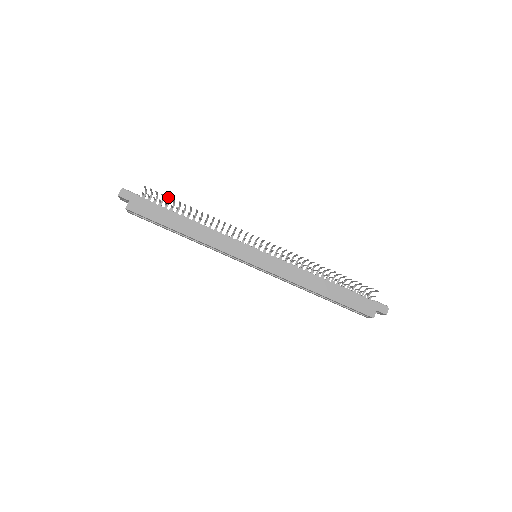
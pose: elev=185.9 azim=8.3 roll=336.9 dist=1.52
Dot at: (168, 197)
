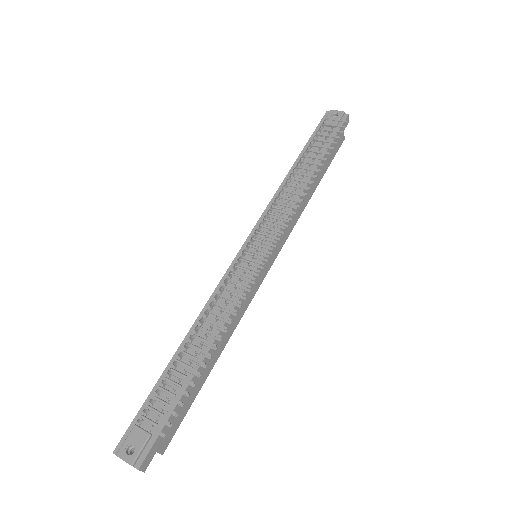
Dot at: (186, 393)
